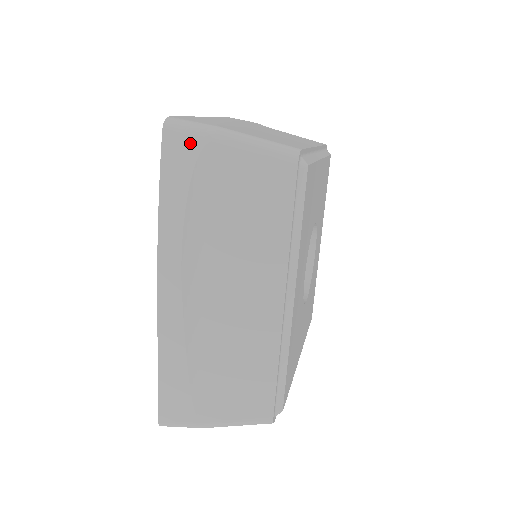
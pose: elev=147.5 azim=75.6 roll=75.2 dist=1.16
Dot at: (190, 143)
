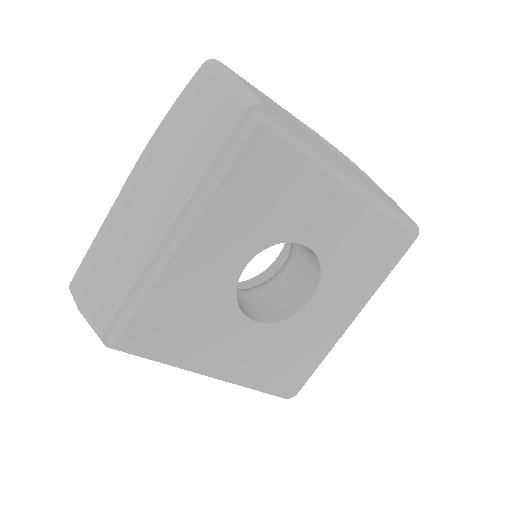
Dot at: (207, 74)
